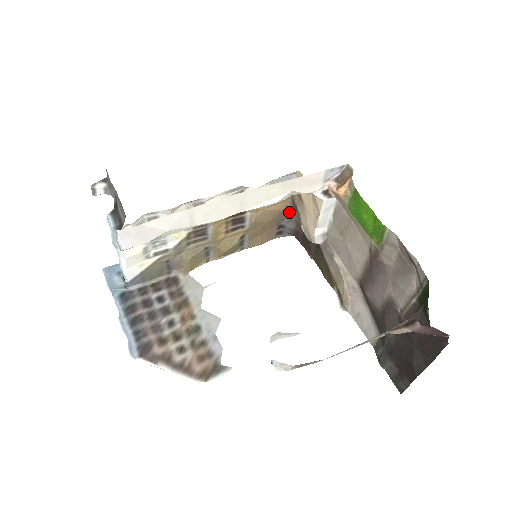
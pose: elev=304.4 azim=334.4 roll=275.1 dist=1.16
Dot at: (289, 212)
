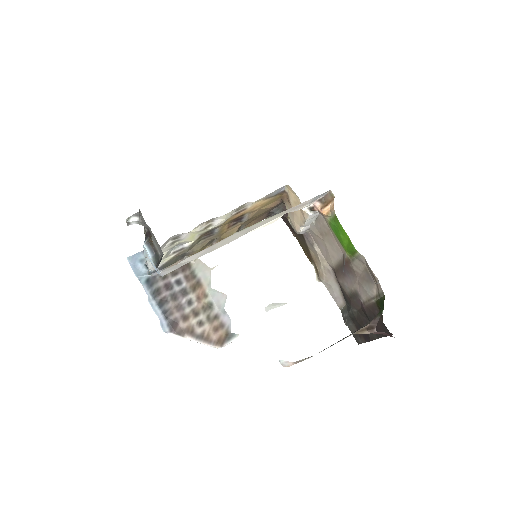
Dot at: (278, 205)
